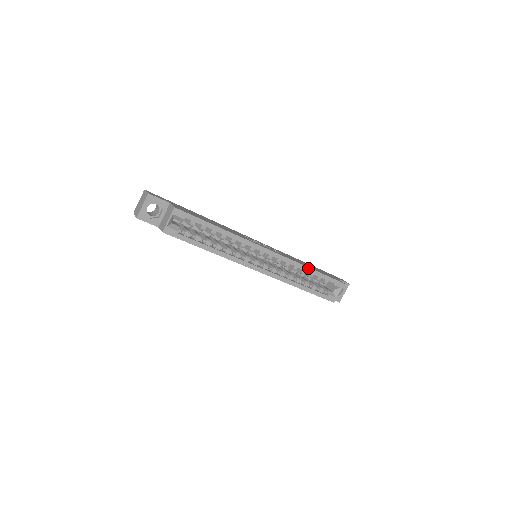
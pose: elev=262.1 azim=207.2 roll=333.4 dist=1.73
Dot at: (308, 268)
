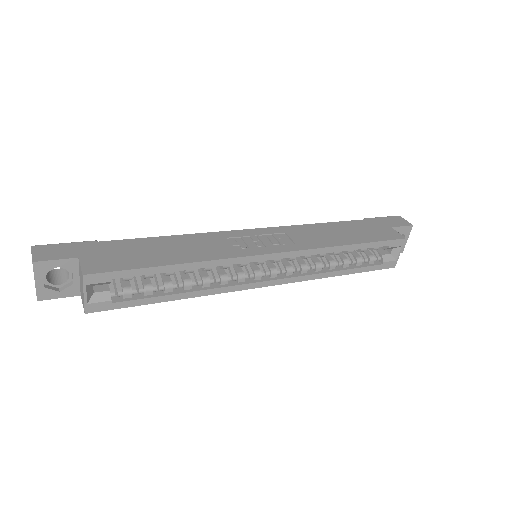
Dot at: (343, 246)
